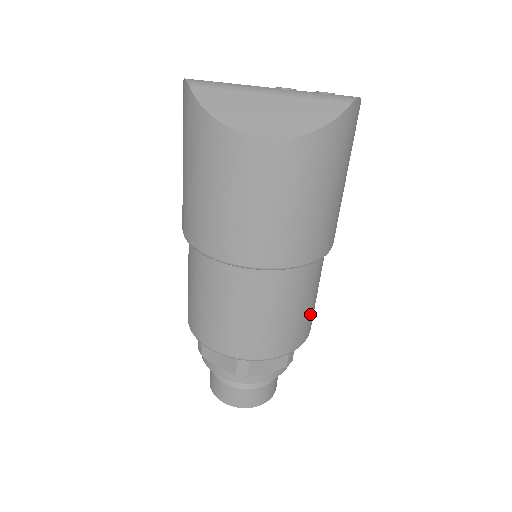
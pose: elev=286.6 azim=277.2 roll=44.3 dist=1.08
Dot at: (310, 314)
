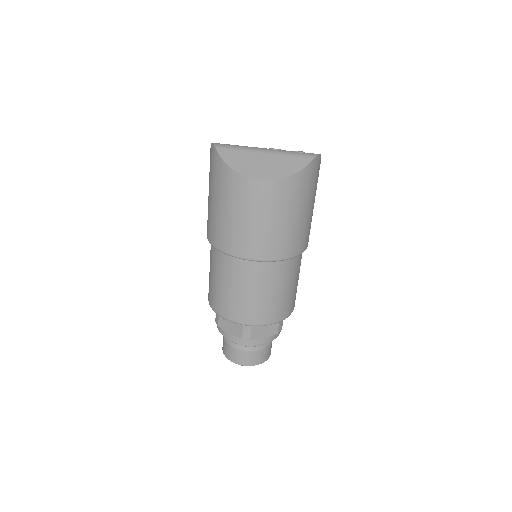
Dot at: (293, 295)
